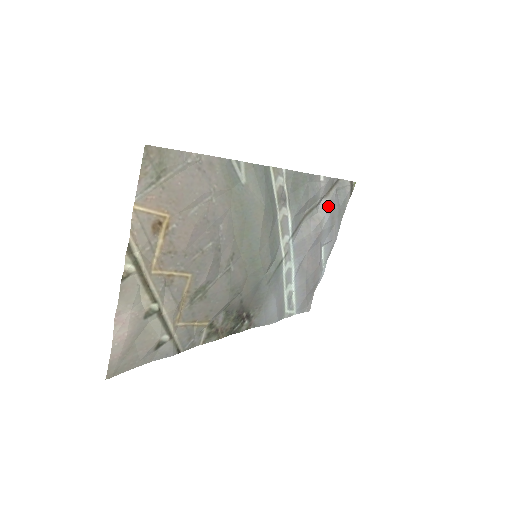
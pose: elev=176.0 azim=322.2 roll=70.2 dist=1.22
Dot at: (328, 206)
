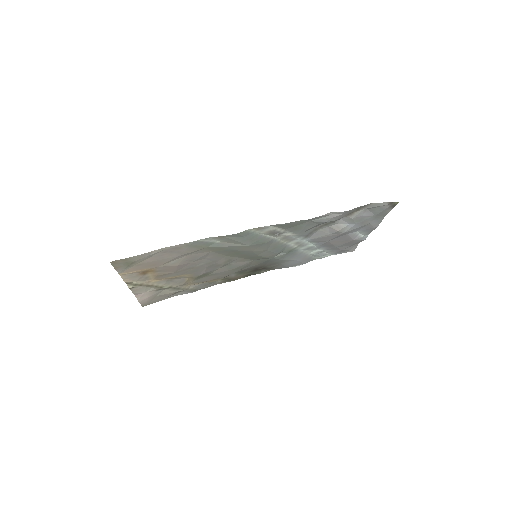
Dot at: (352, 220)
